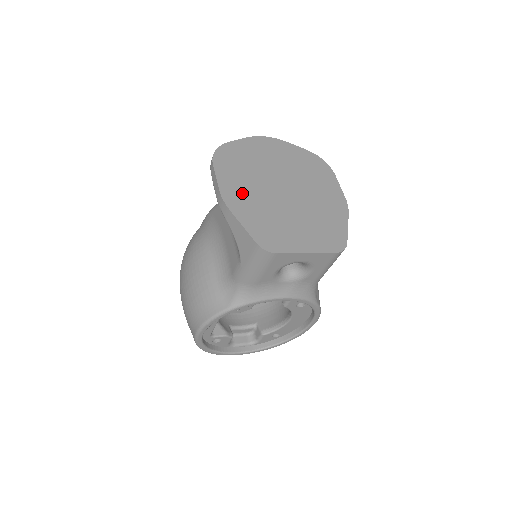
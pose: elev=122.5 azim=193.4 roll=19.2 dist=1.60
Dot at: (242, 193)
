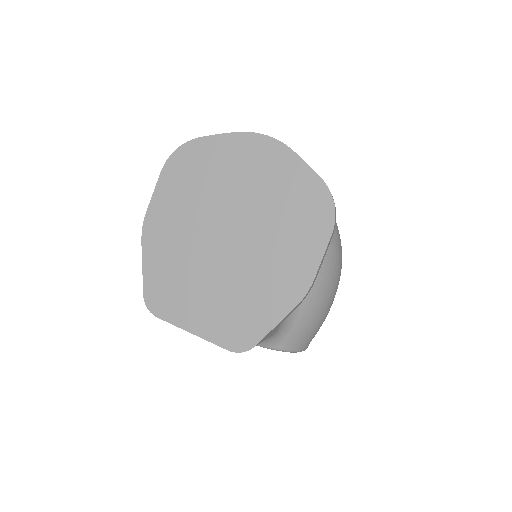
Dot at: (170, 224)
